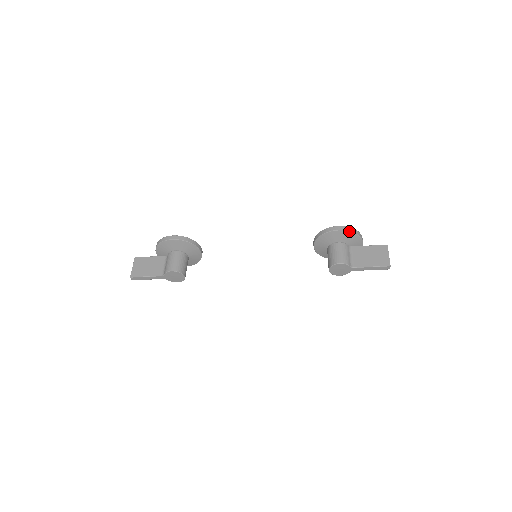
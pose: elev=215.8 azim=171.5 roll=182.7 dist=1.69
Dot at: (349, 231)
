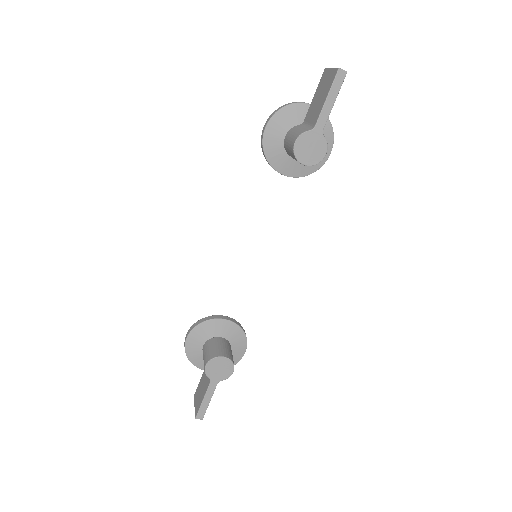
Dot at: (274, 114)
